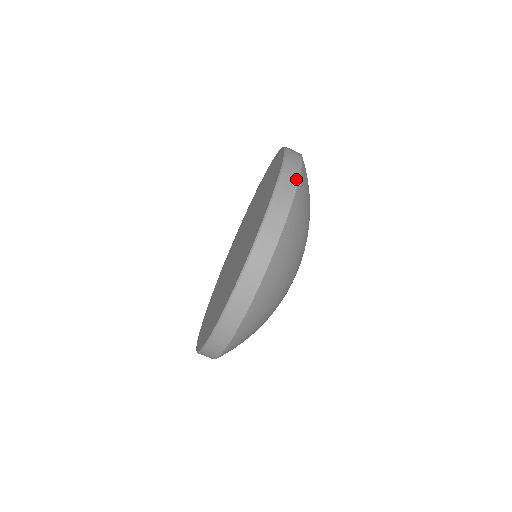
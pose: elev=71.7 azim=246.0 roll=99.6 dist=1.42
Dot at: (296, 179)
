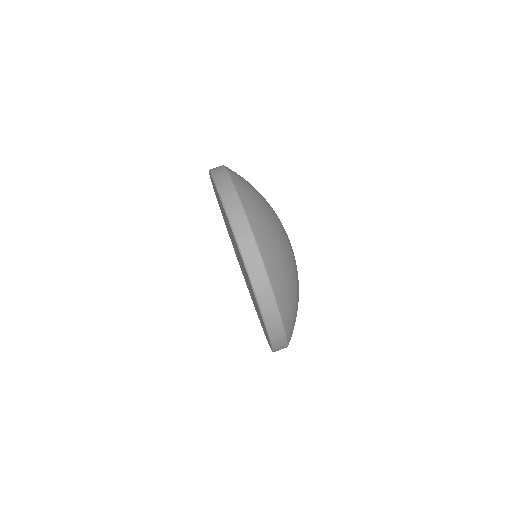
Dot at: occluded
